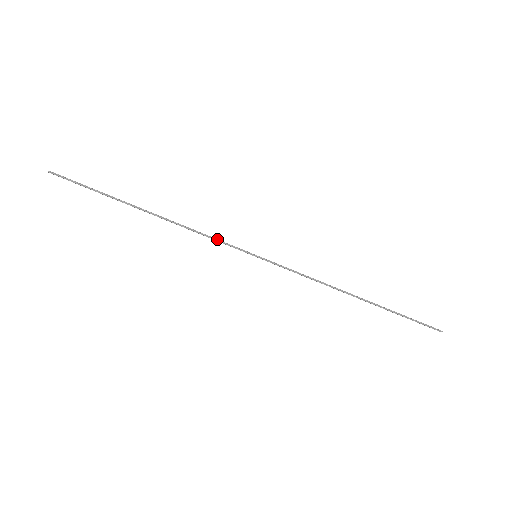
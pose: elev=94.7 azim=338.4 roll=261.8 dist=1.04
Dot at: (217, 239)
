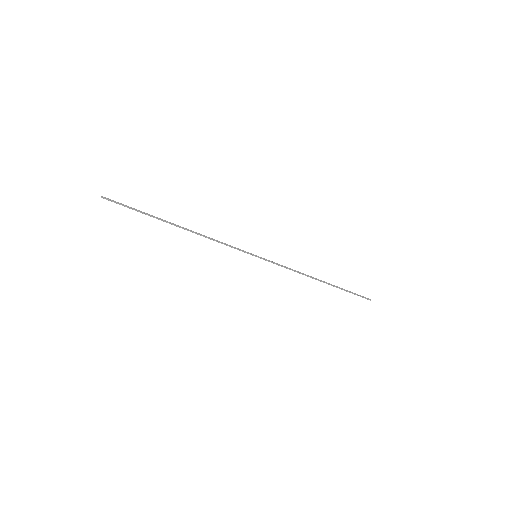
Dot at: (229, 246)
